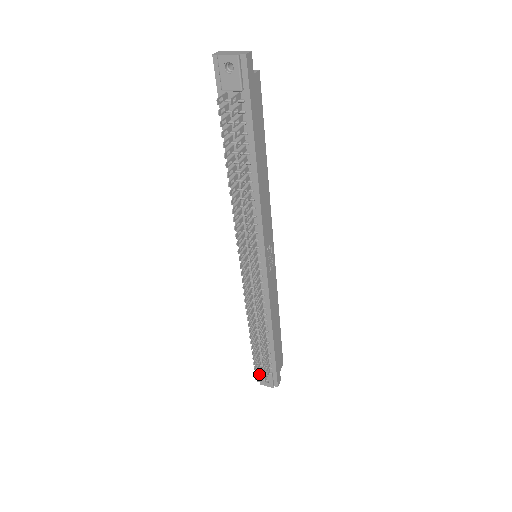
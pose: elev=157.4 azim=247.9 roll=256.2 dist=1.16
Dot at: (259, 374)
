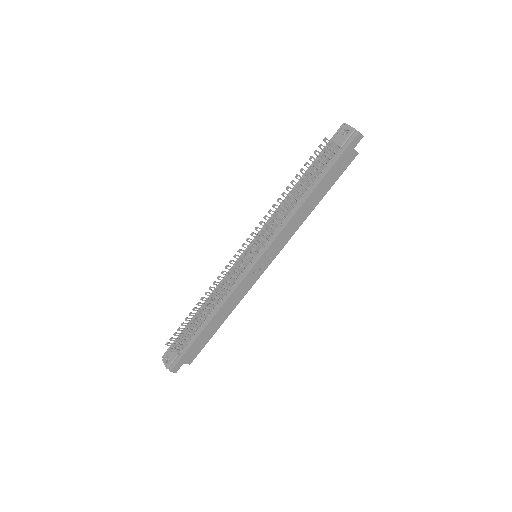
Dot at: occluded
